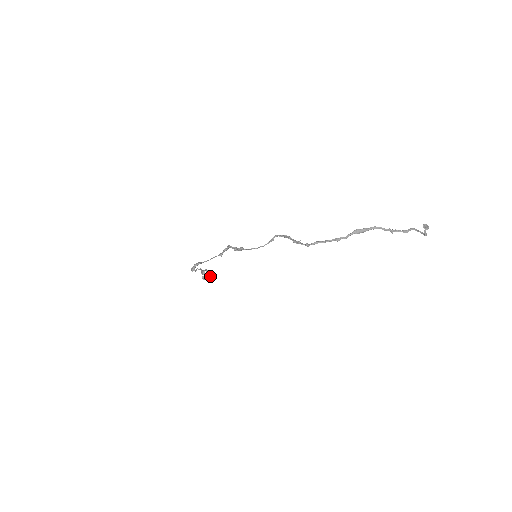
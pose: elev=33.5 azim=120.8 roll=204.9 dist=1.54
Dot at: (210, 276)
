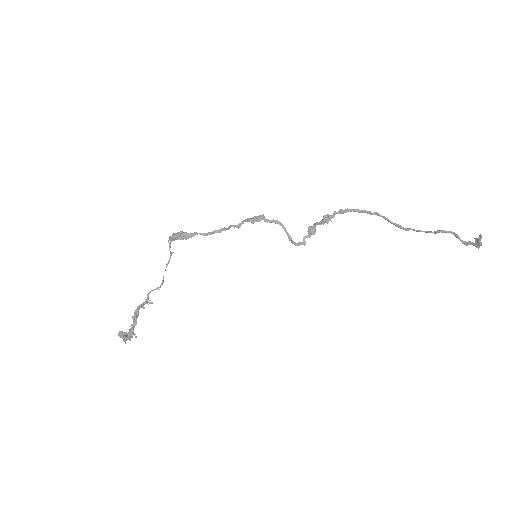
Dot at: (130, 340)
